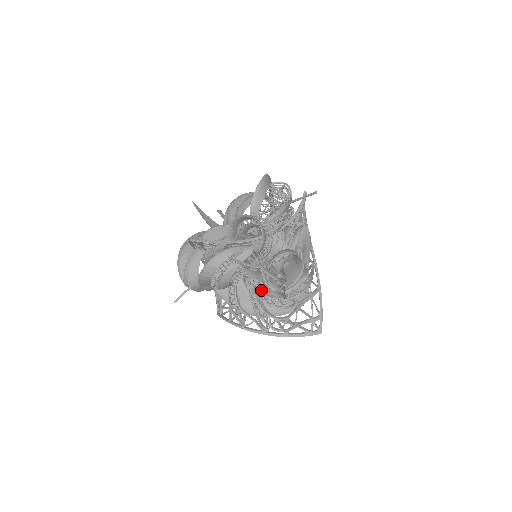
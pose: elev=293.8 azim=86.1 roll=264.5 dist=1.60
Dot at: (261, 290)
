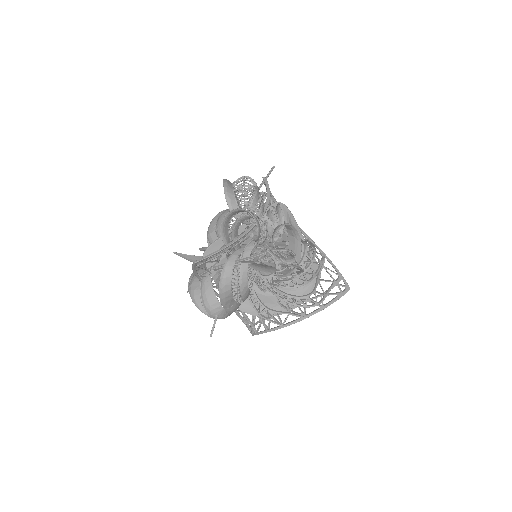
Dot at: (278, 280)
